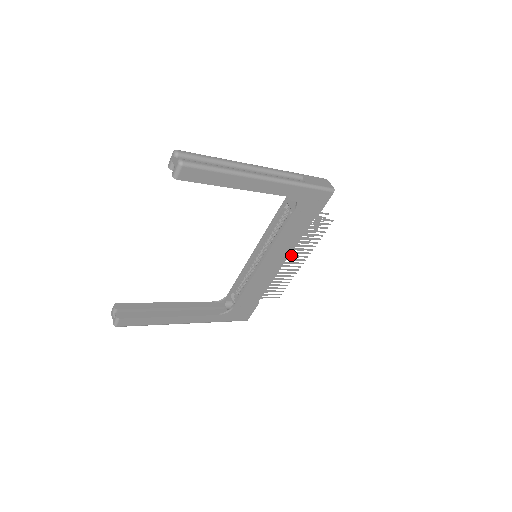
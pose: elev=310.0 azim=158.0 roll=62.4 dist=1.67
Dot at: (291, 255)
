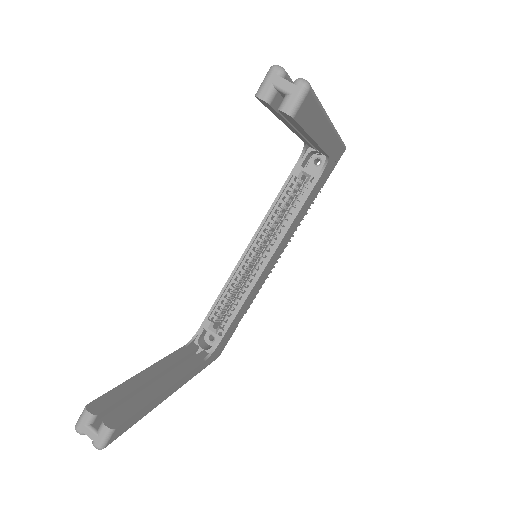
Dot at: occluded
